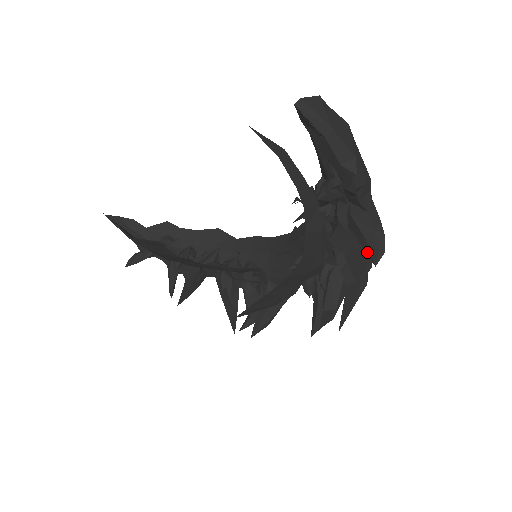
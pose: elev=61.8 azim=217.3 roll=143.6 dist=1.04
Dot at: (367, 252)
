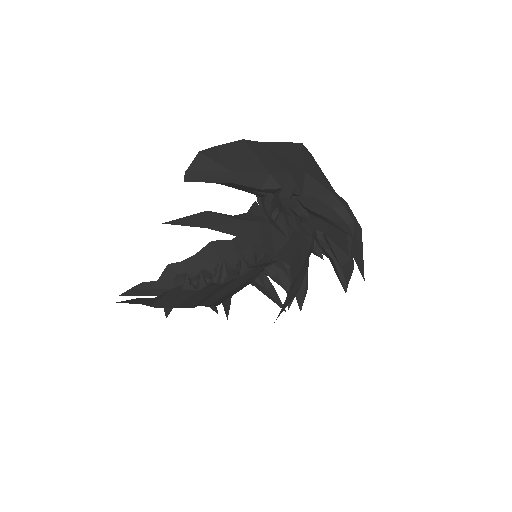
Dot at: (339, 229)
